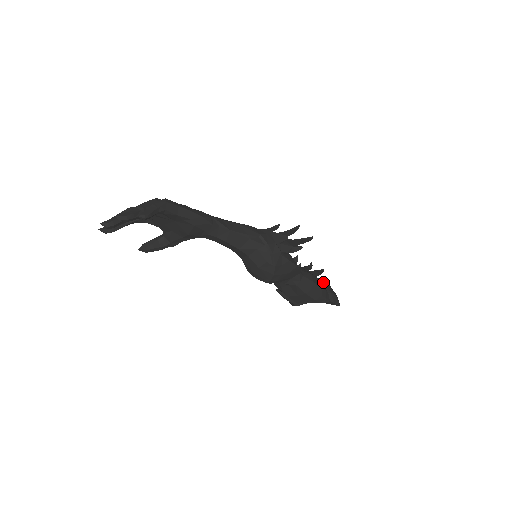
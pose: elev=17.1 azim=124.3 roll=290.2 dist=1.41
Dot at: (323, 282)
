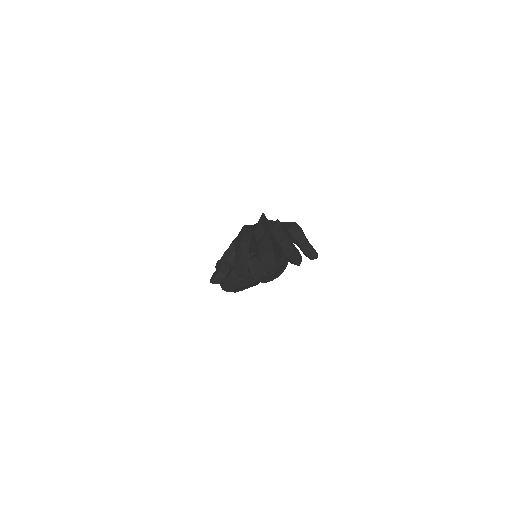
Dot at: occluded
